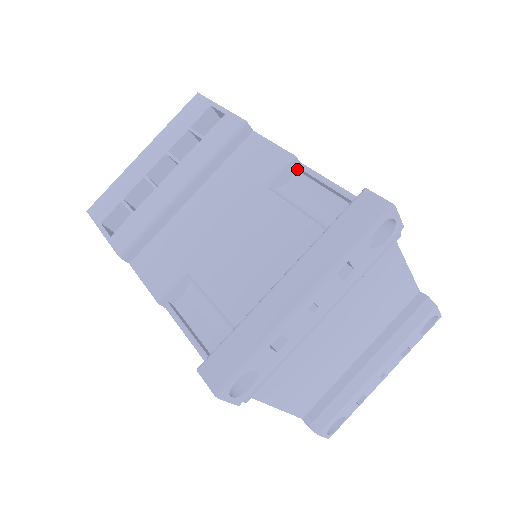
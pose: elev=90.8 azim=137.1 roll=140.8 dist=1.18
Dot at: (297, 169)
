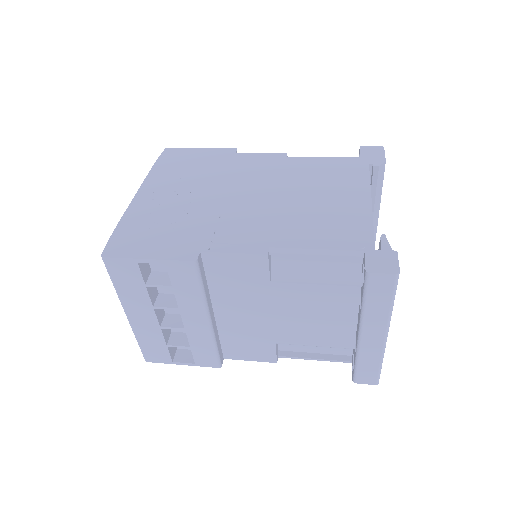
Dot at: (270, 251)
